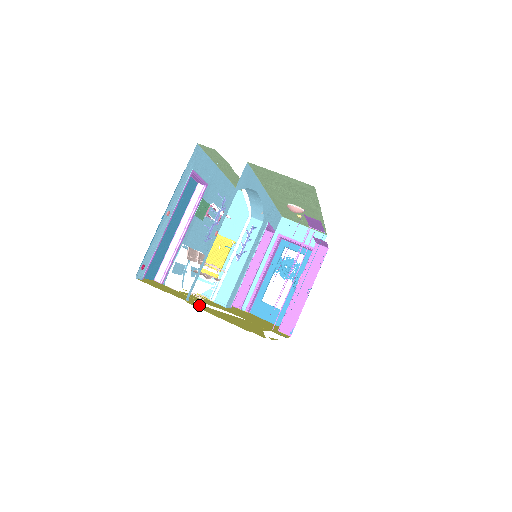
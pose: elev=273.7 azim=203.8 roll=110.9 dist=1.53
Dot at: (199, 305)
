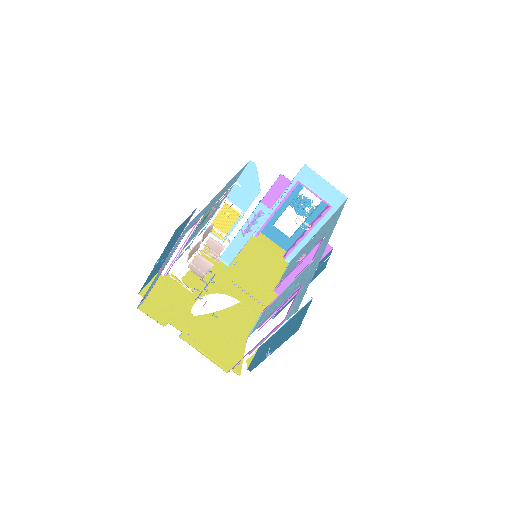
Dot at: (193, 326)
